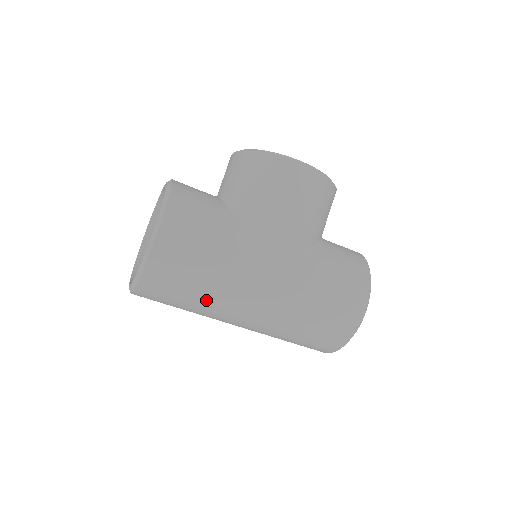
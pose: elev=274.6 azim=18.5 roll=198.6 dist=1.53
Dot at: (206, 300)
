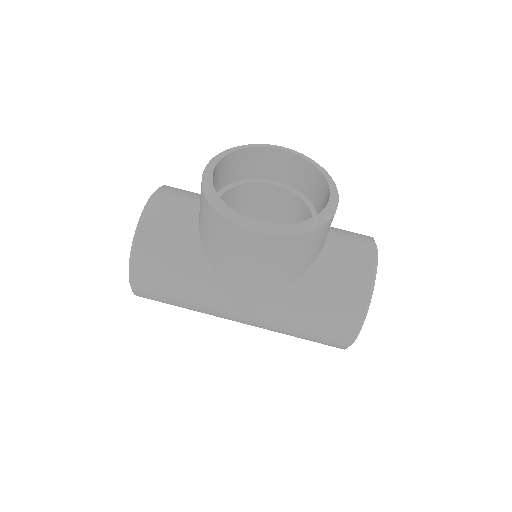
Dot at: occluded
